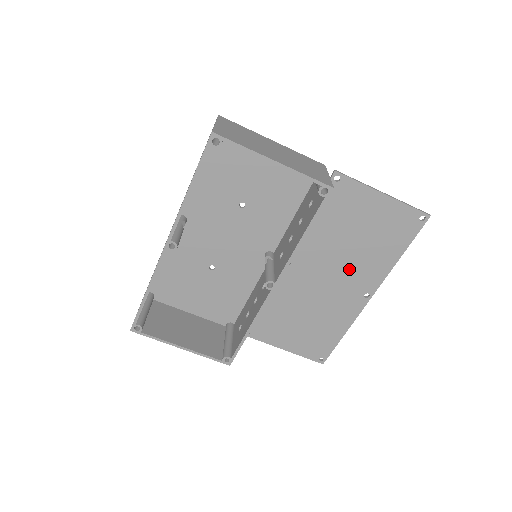
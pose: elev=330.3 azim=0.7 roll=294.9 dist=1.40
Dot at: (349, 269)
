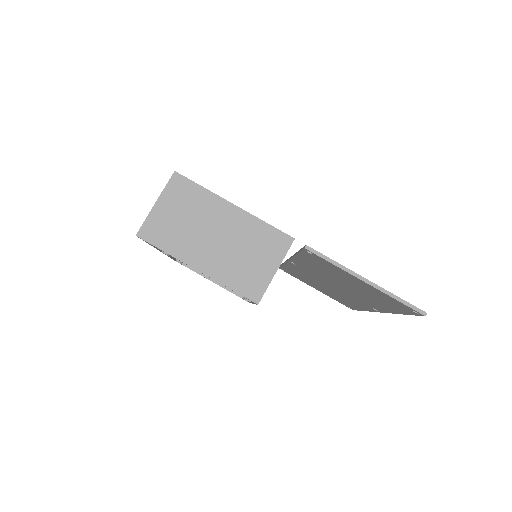
Dot at: (351, 292)
